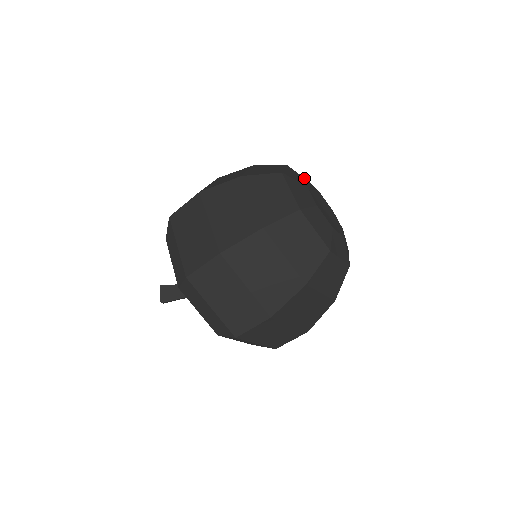
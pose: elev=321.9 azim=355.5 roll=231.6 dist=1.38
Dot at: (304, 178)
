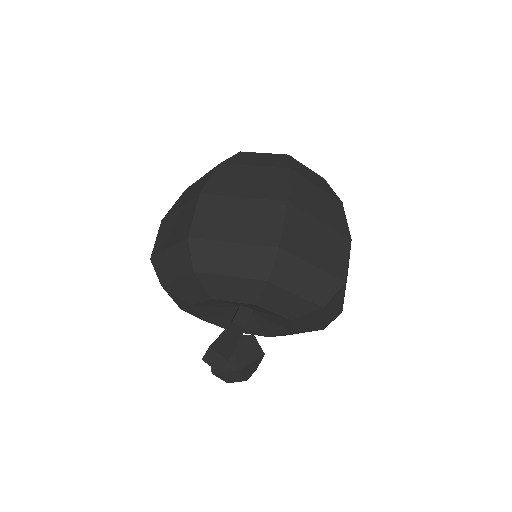
Dot at: occluded
